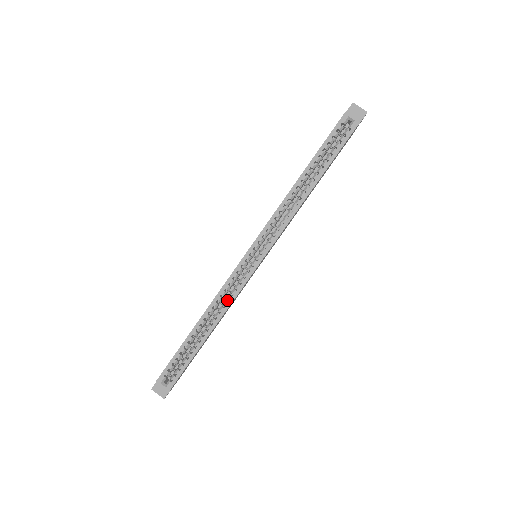
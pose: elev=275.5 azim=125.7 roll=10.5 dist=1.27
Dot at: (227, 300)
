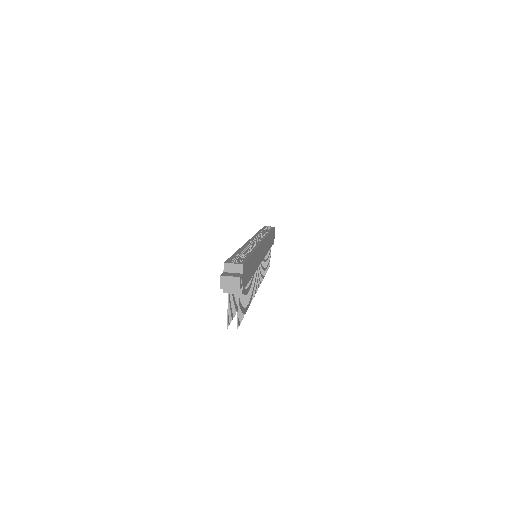
Dot at: occluded
